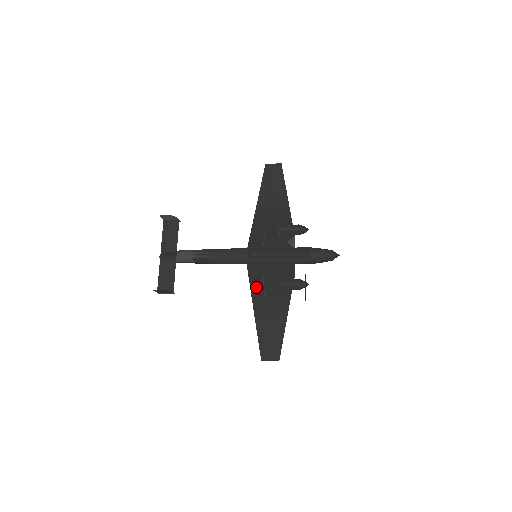
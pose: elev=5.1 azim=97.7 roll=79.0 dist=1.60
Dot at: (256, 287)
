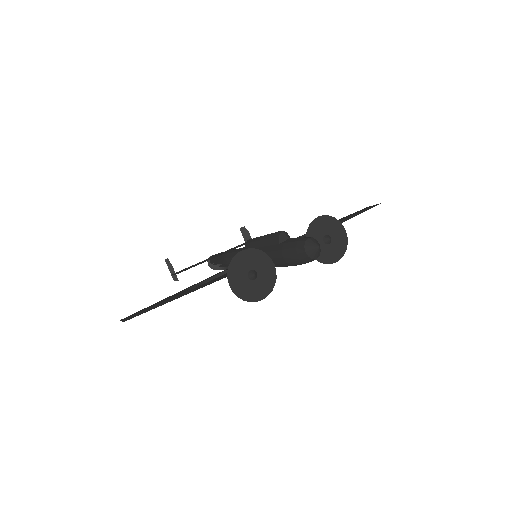
Dot at: occluded
